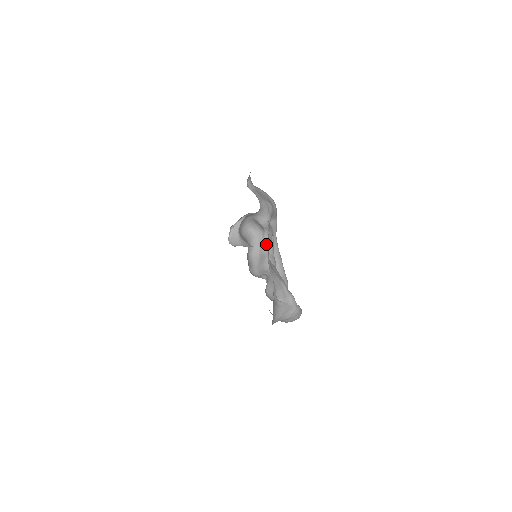
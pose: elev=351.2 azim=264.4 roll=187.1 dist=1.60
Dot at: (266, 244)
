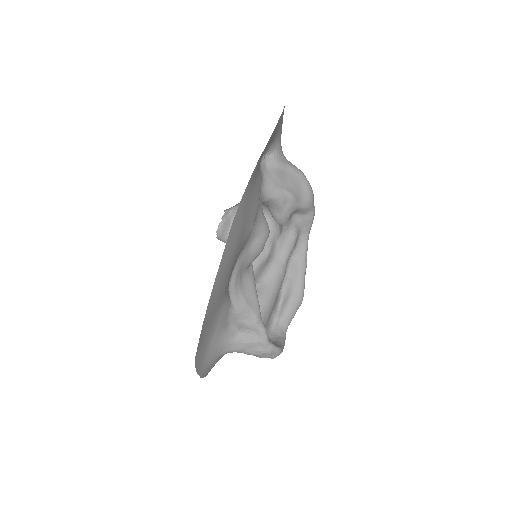
Dot at: (280, 244)
